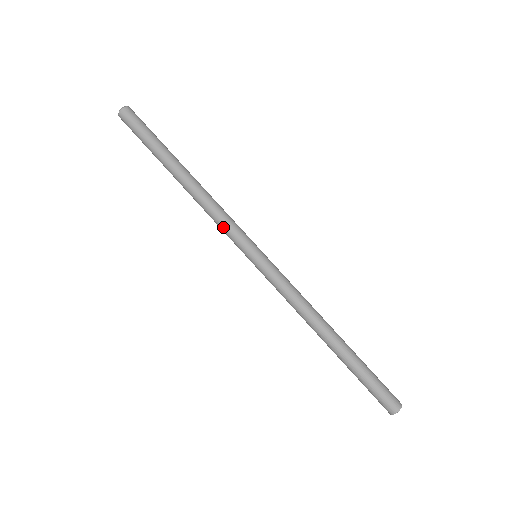
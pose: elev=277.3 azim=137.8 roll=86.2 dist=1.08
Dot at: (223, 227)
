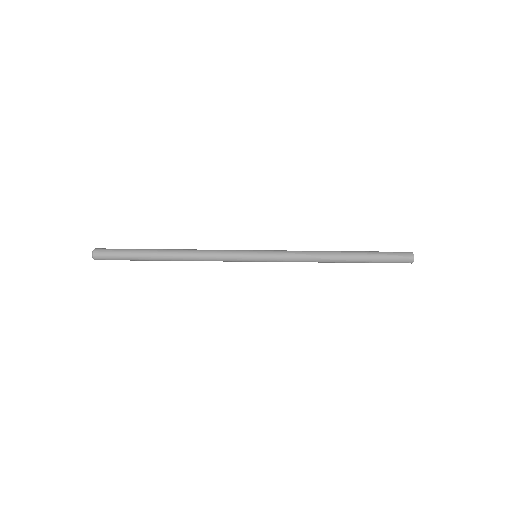
Dot at: occluded
